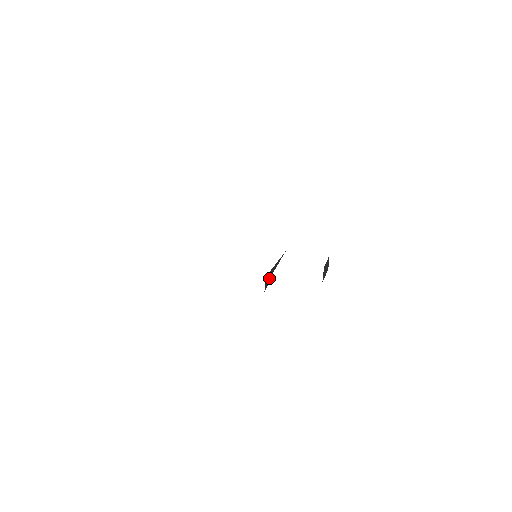
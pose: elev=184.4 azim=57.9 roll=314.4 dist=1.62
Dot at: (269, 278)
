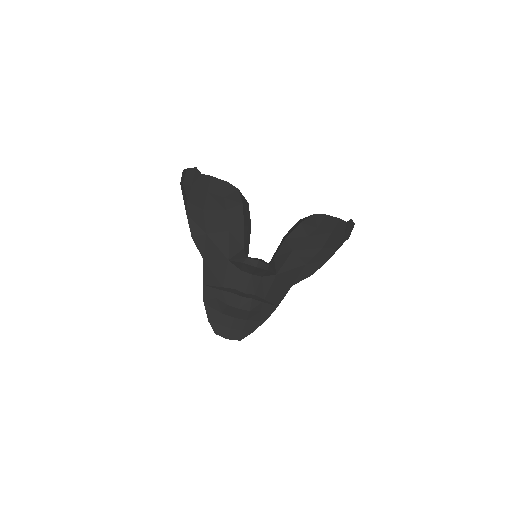
Dot at: (276, 251)
